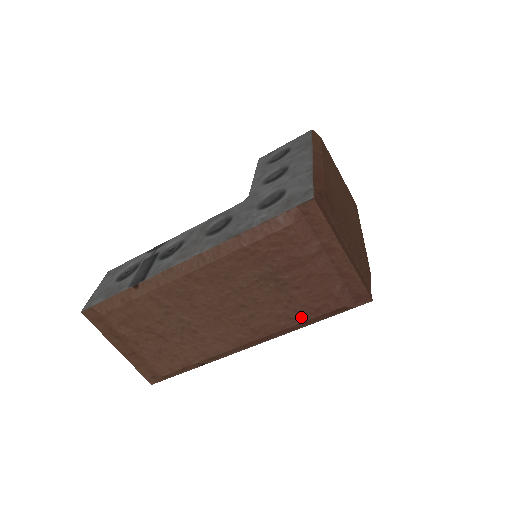
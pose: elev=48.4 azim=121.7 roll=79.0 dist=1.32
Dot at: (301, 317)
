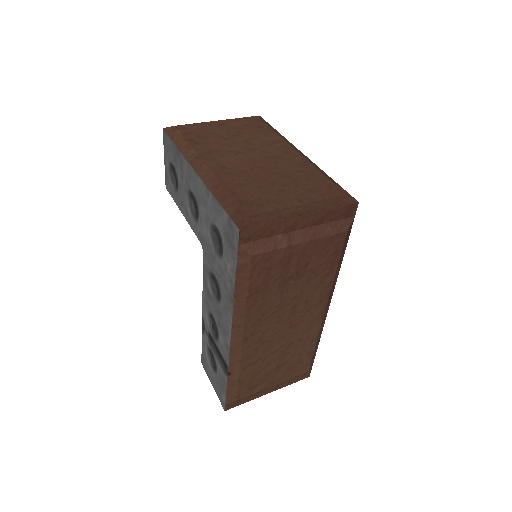
Dot at: (333, 266)
